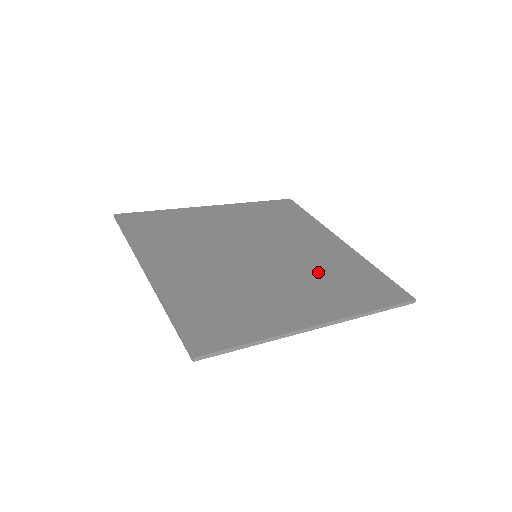
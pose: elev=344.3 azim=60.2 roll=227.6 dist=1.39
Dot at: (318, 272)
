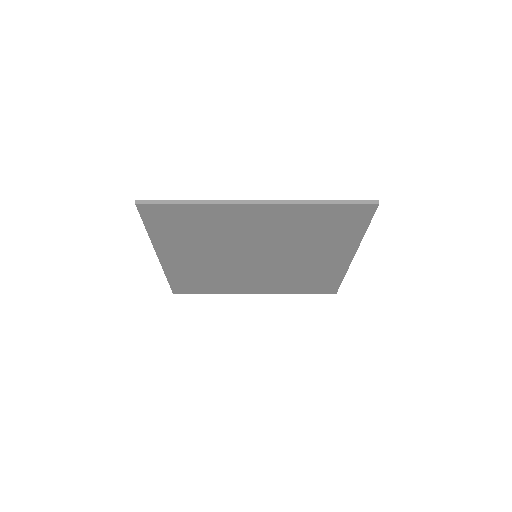
Dot at: occluded
